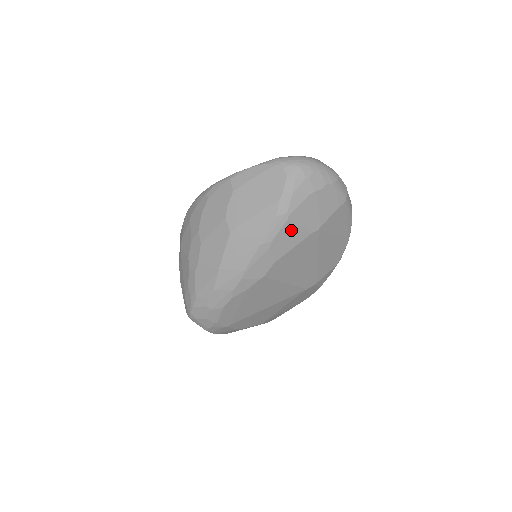
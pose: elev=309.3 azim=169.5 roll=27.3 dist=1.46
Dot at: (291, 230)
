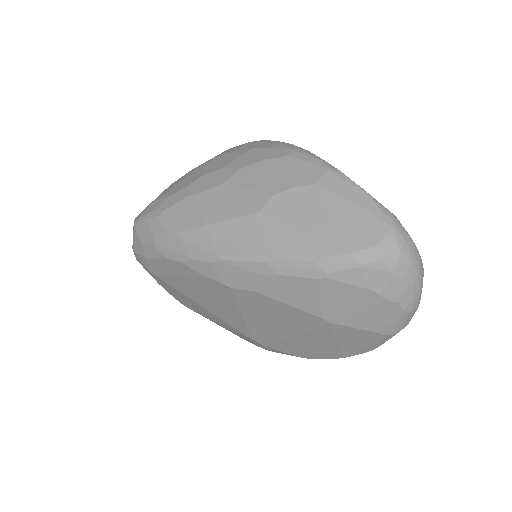
Dot at: (309, 290)
